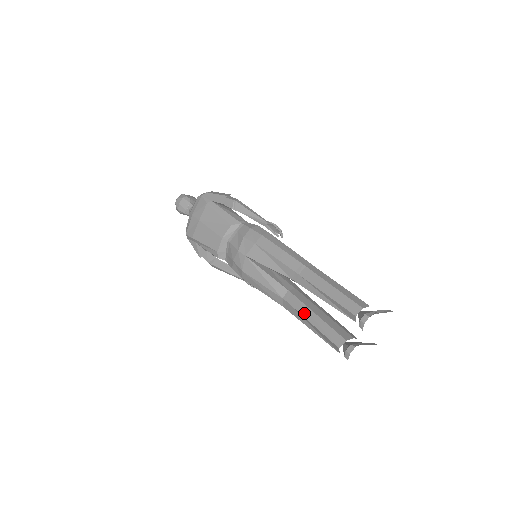
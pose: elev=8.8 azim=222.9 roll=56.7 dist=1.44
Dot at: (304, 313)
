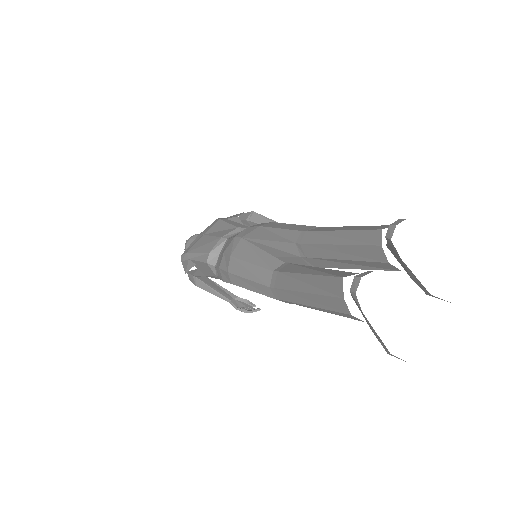
Dot at: (299, 270)
